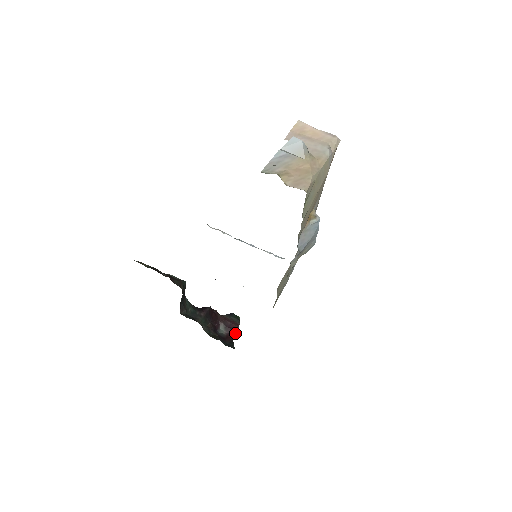
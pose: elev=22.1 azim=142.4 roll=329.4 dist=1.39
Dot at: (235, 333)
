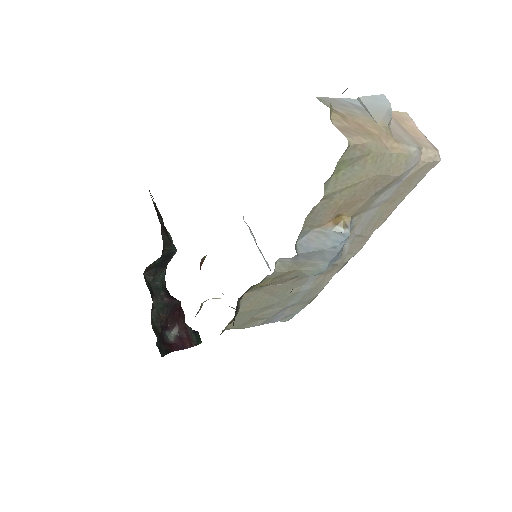
Dot at: (180, 348)
